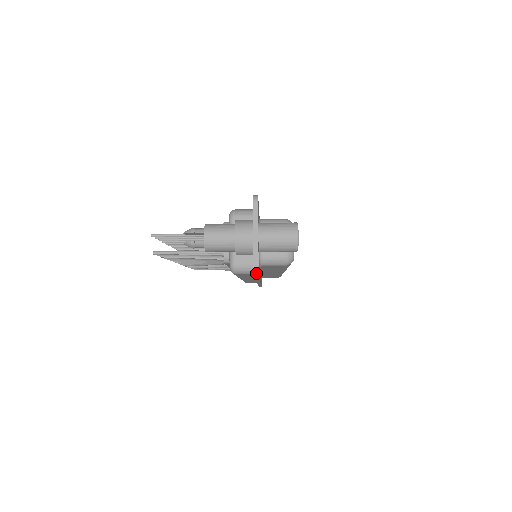
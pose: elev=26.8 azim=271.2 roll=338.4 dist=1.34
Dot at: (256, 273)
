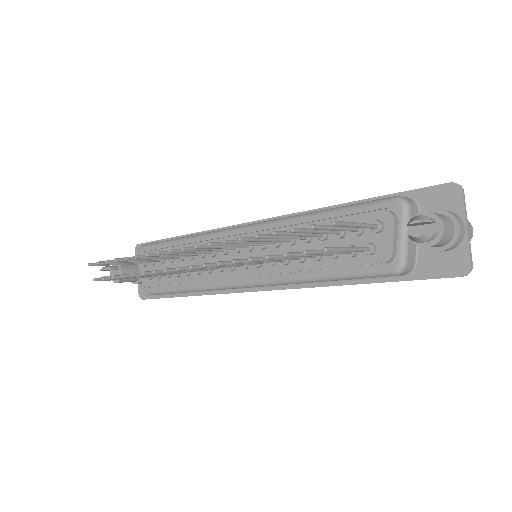
Dot at: (470, 271)
